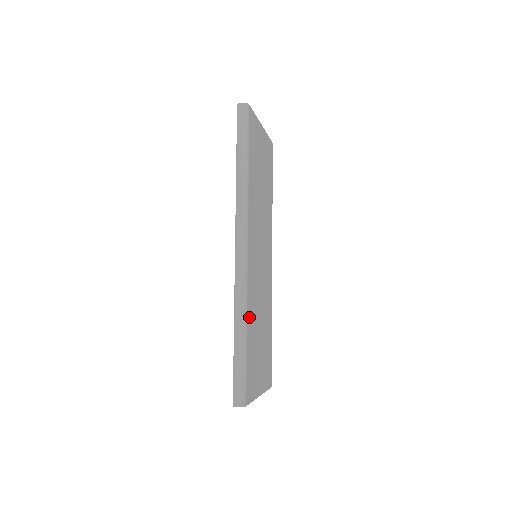
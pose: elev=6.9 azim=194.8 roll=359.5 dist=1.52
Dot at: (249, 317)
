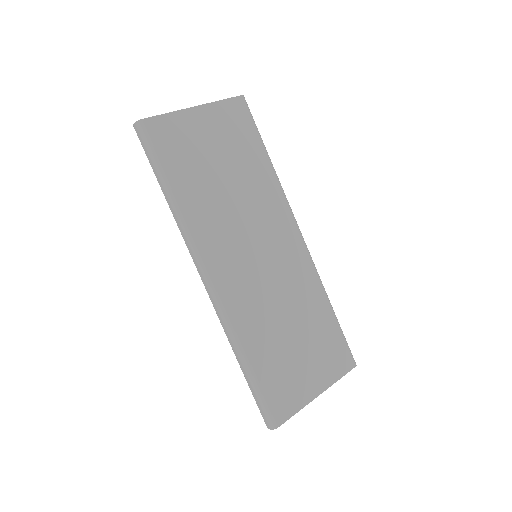
Dot at: (249, 341)
